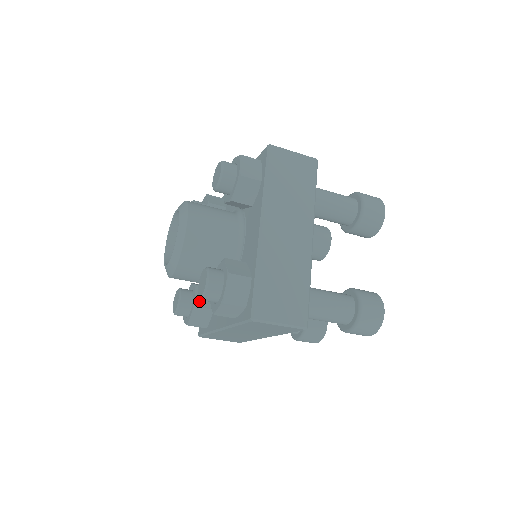
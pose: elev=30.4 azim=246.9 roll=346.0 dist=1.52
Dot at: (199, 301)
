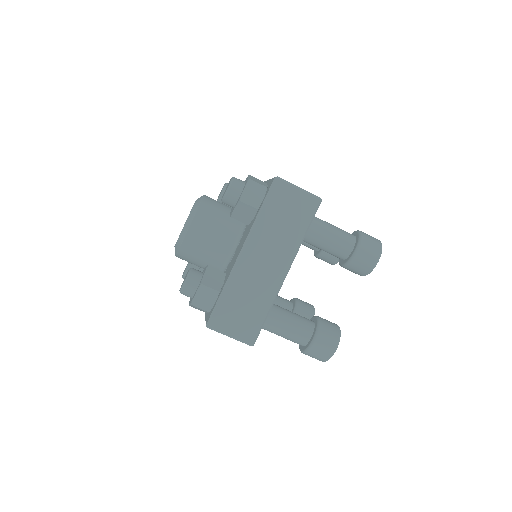
Dot at: occluded
